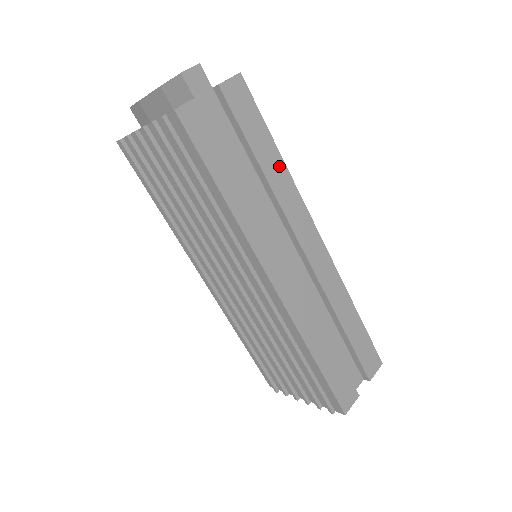
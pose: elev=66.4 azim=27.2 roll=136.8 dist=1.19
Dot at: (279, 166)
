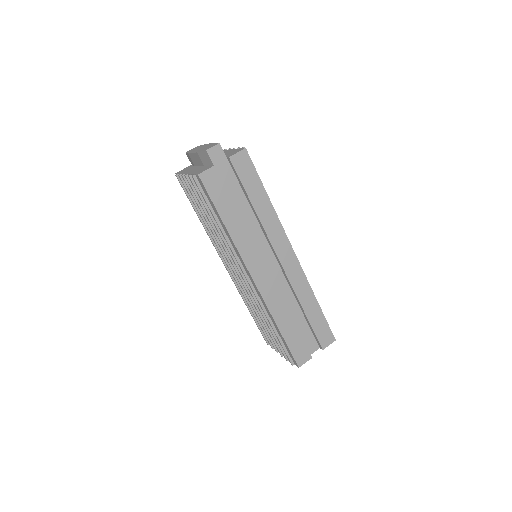
Dot at: (267, 206)
